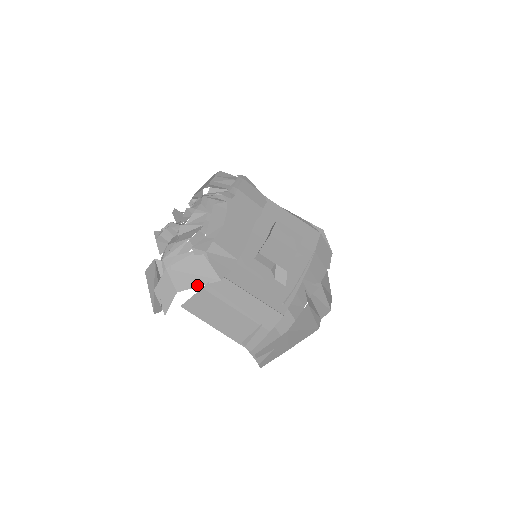
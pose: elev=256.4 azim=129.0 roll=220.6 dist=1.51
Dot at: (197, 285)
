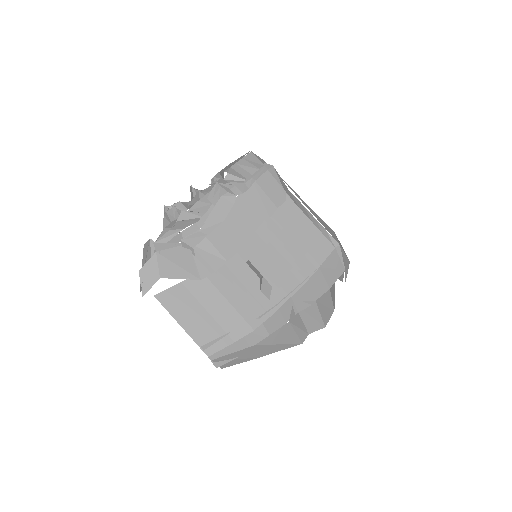
Dot at: (179, 277)
